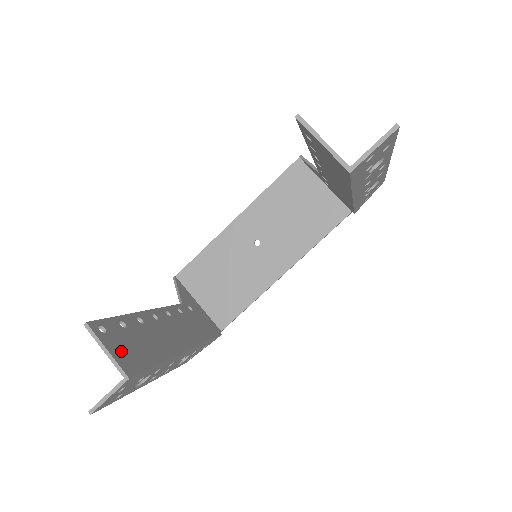
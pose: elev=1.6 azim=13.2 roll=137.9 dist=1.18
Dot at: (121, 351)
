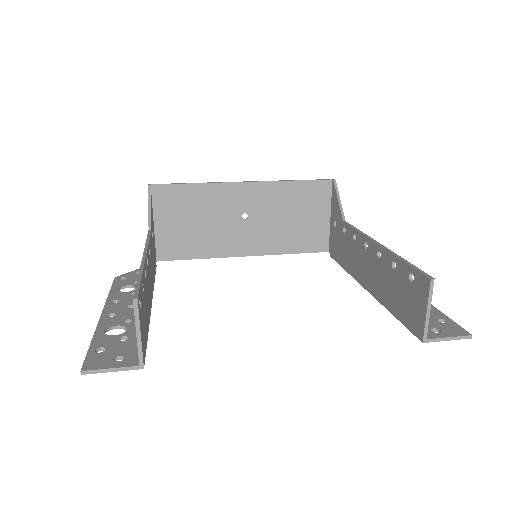
Dot at: (143, 331)
